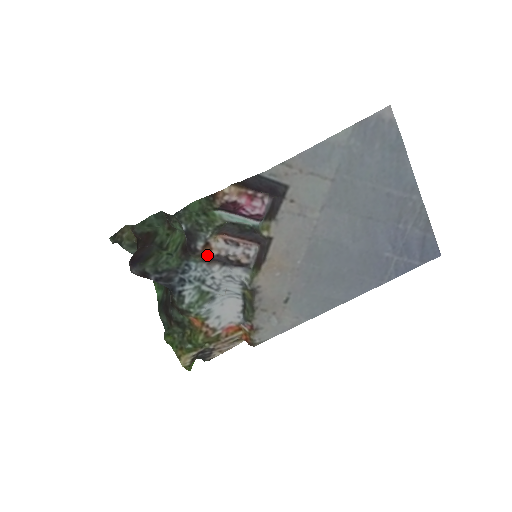
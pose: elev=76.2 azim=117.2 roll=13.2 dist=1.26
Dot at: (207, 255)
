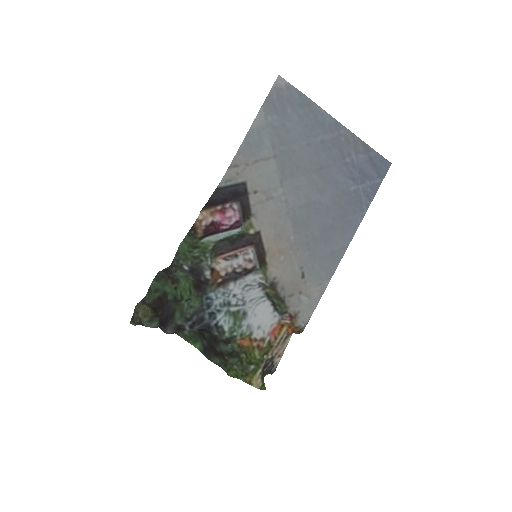
Dot at: (218, 280)
